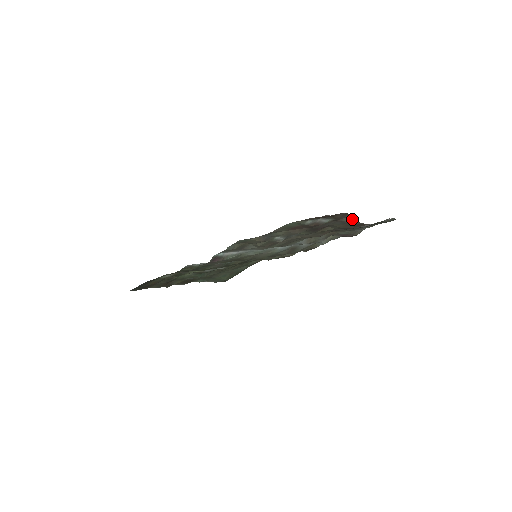
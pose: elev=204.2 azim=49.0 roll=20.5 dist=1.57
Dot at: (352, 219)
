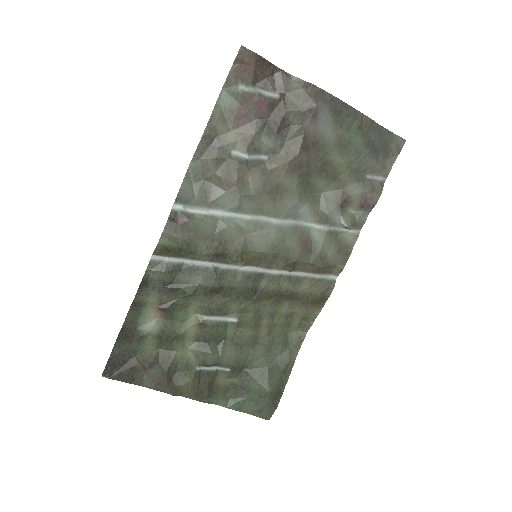
Dot at: (300, 84)
